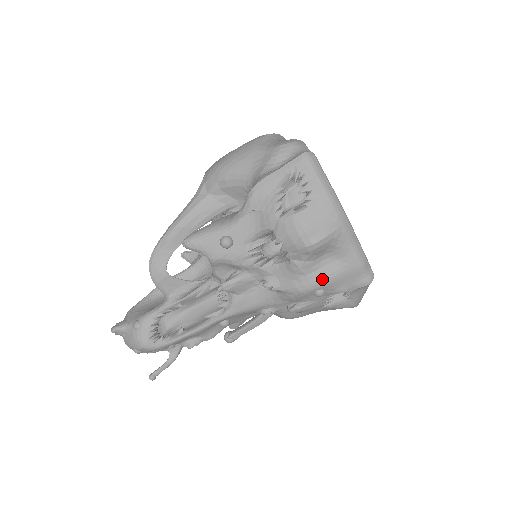
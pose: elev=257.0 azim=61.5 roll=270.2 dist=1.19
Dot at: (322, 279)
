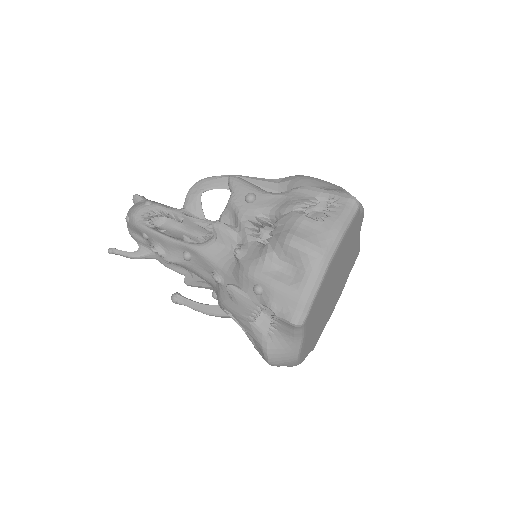
Dot at: (270, 278)
